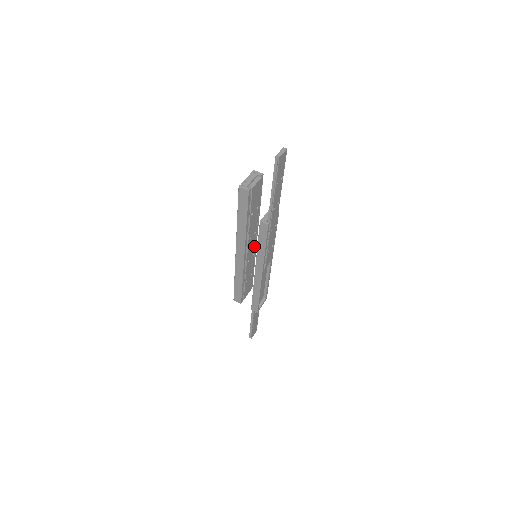
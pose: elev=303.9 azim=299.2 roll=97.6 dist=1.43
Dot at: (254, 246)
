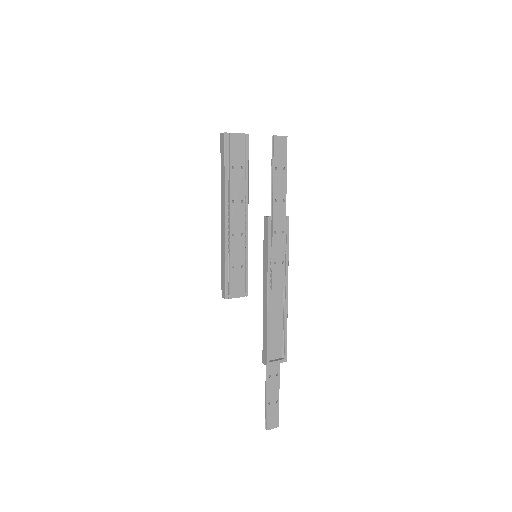
Dot at: (243, 222)
